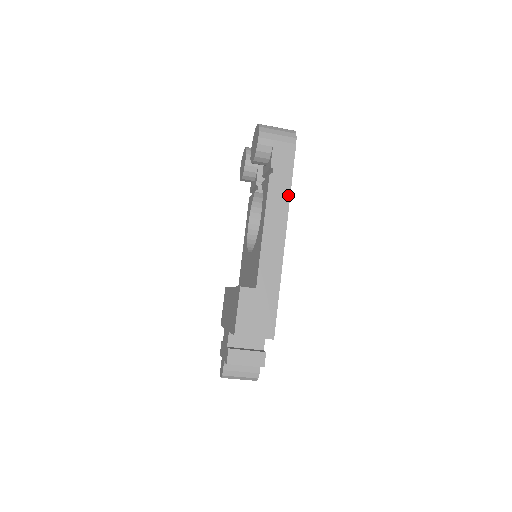
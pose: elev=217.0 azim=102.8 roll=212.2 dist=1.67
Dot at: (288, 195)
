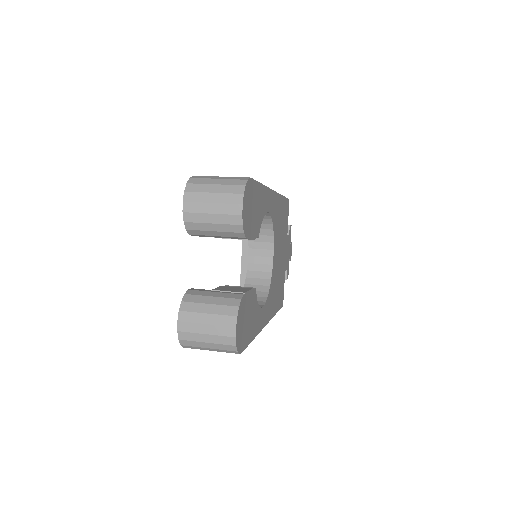
Dot at: occluded
